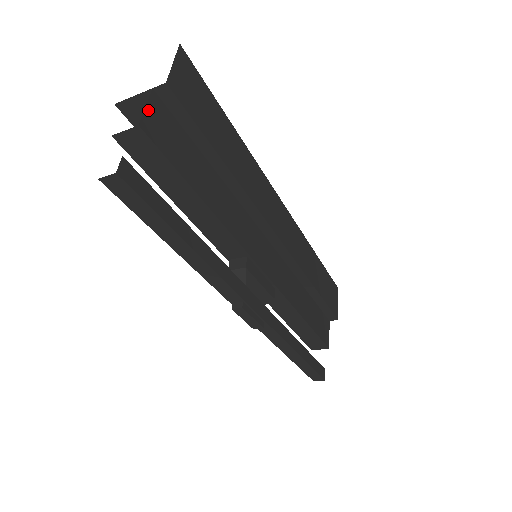
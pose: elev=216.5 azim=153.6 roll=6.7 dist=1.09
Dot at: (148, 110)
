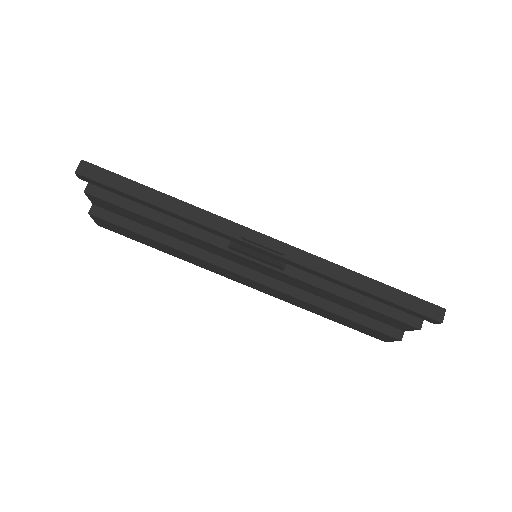
Dot at: occluded
